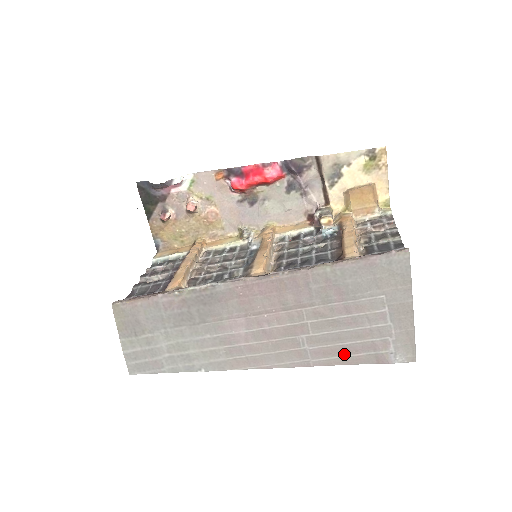
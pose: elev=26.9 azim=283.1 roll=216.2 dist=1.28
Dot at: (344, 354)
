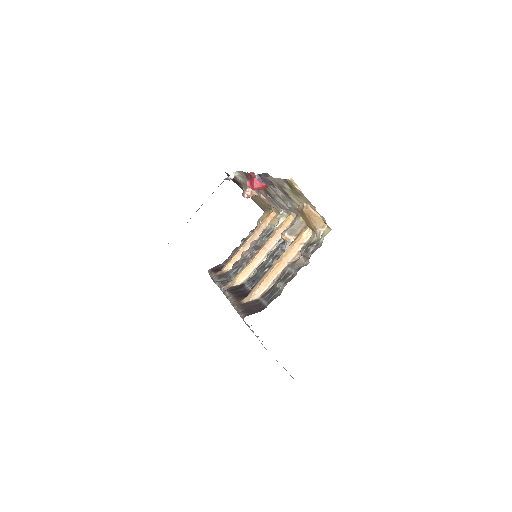
Dot at: occluded
